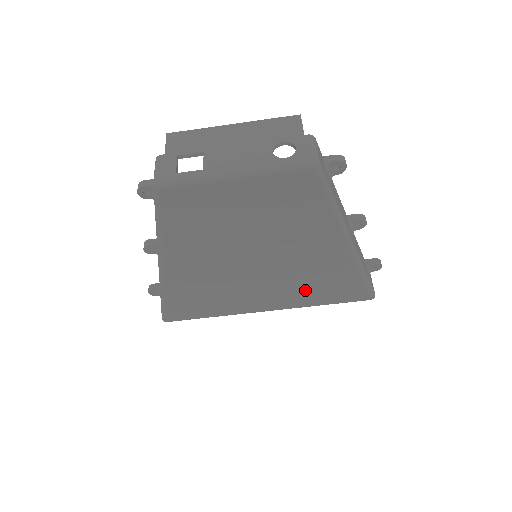
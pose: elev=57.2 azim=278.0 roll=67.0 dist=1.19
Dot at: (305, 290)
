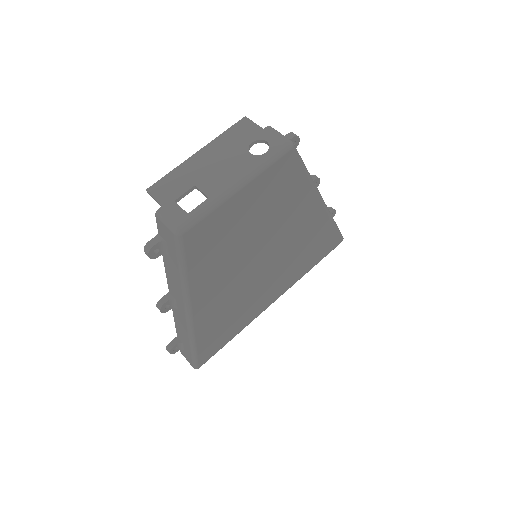
Dot at: (298, 263)
